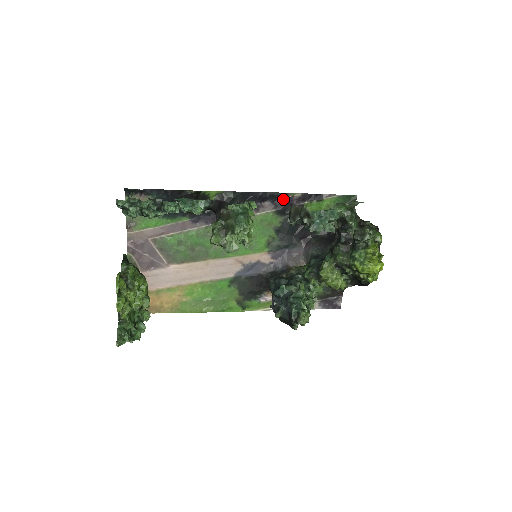
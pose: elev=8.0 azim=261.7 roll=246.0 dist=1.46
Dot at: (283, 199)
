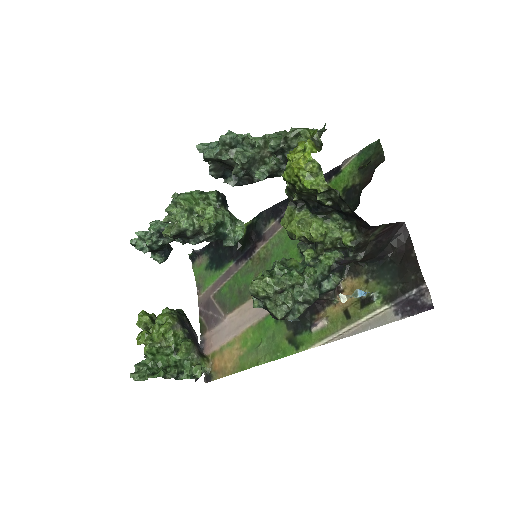
Dot at: occluded
